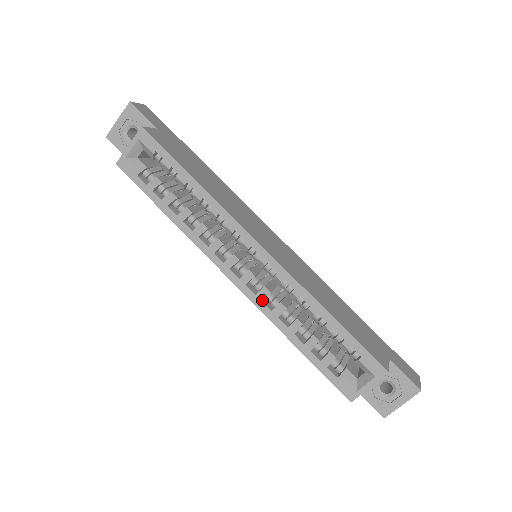
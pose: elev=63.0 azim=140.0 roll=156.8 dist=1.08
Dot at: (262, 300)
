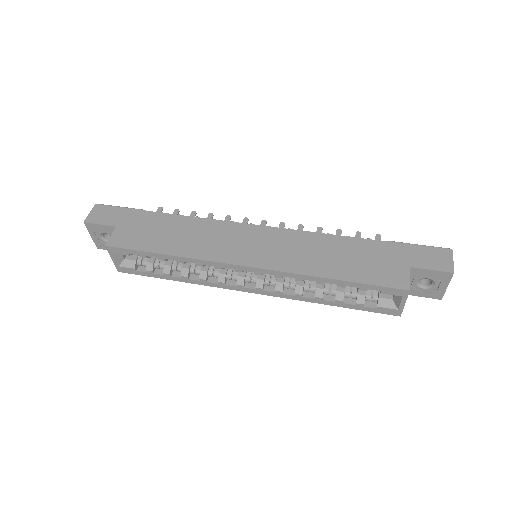
Dot at: (282, 293)
